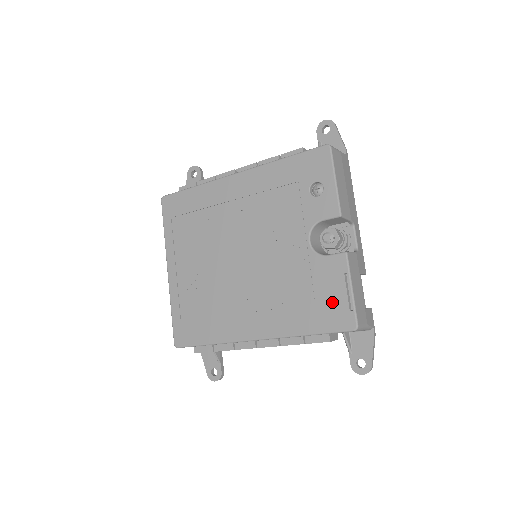
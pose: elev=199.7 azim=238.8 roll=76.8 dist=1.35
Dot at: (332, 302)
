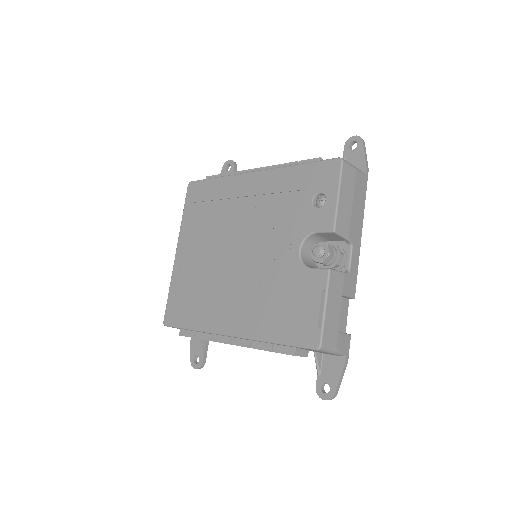
Dot at: (304, 316)
